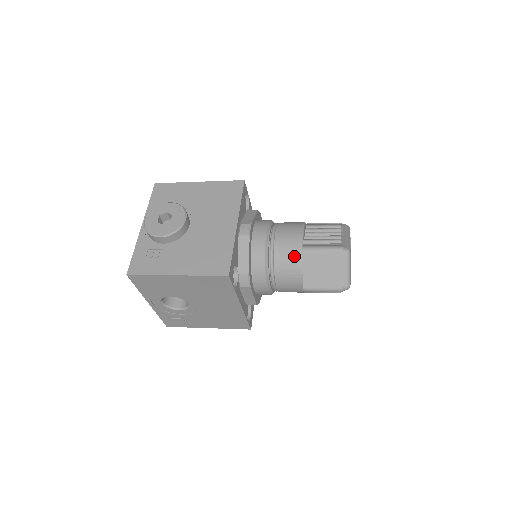
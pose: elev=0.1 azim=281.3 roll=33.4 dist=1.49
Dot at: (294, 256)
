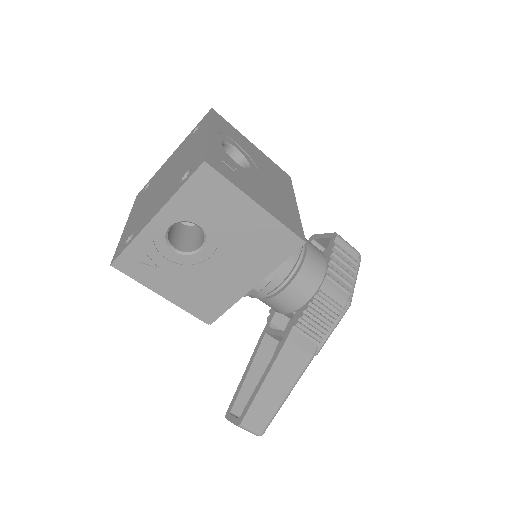
Dot at: occluded
